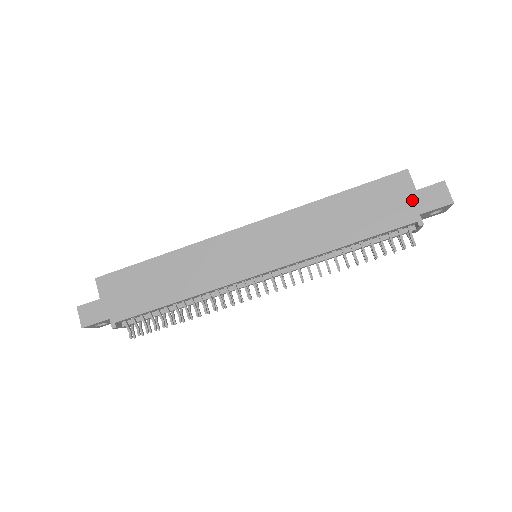
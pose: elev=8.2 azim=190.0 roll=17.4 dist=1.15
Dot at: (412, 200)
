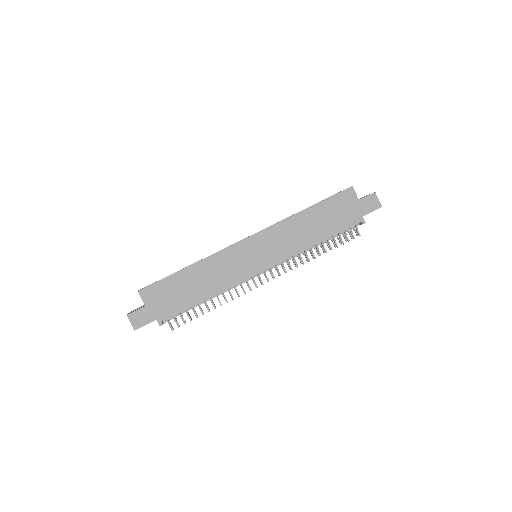
Dot at: (357, 207)
